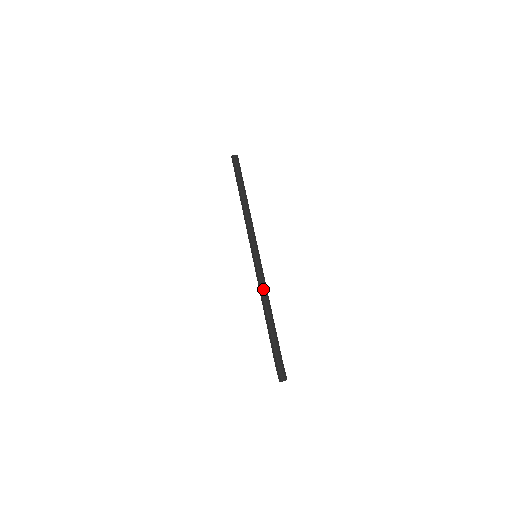
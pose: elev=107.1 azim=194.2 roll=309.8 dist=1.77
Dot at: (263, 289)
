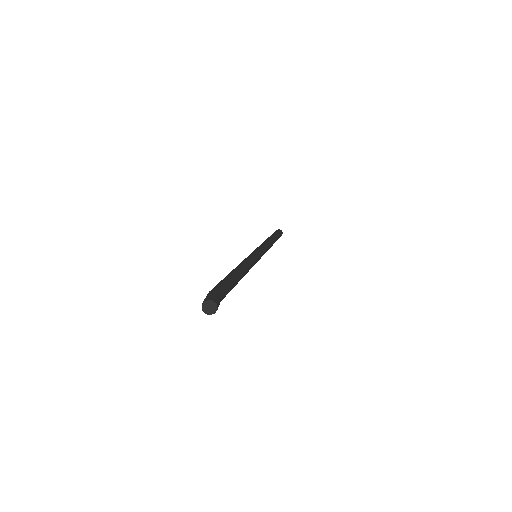
Dot at: (241, 262)
